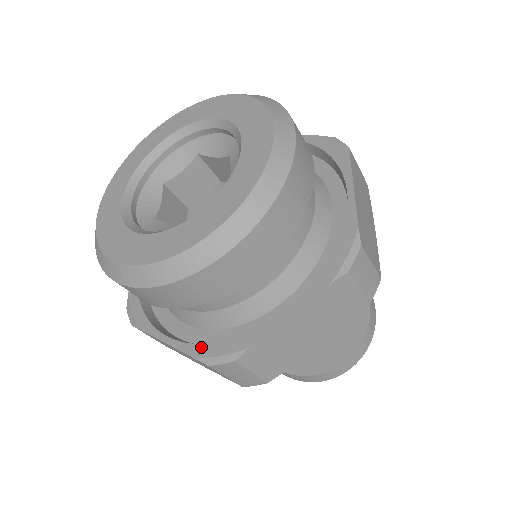
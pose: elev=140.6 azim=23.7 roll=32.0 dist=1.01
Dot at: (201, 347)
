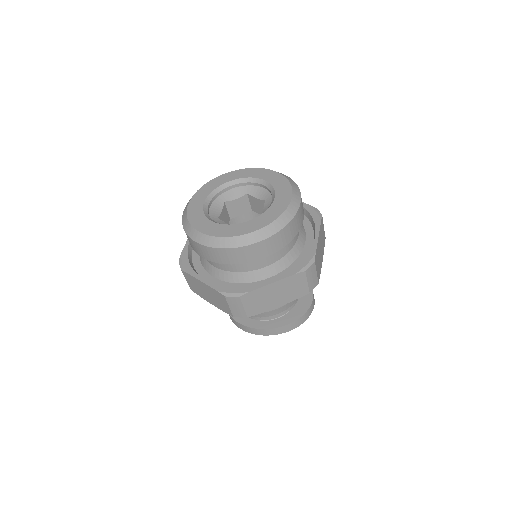
Dot at: (294, 269)
